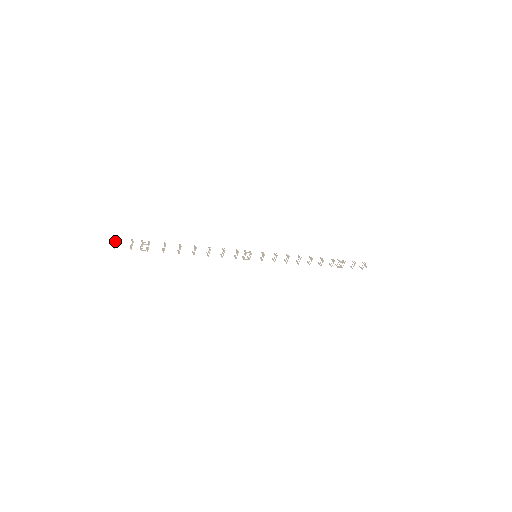
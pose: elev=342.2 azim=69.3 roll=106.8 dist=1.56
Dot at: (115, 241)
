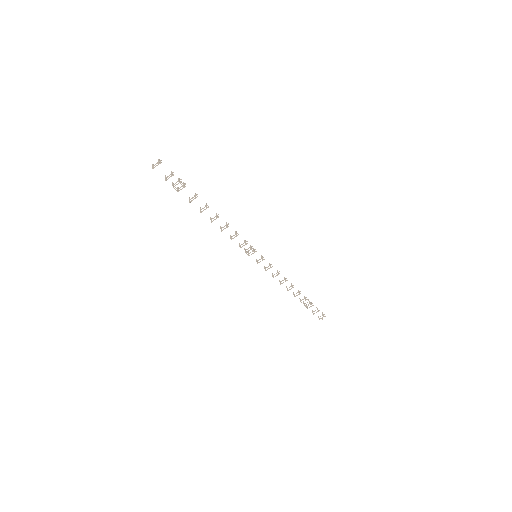
Dot at: (159, 163)
